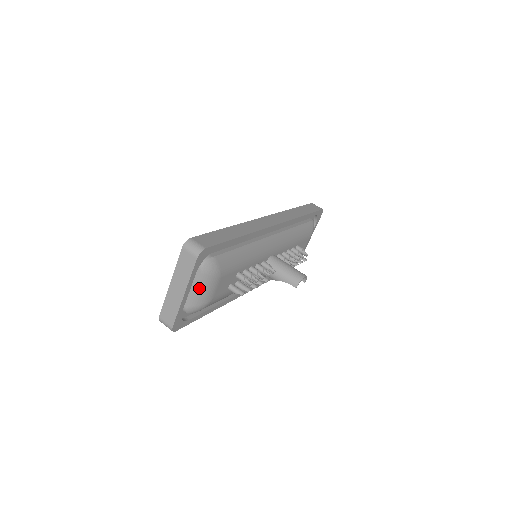
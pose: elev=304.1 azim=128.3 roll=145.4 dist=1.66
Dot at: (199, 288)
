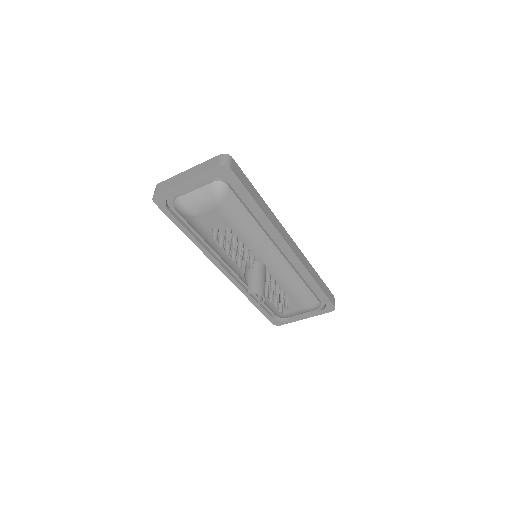
Dot at: (198, 193)
